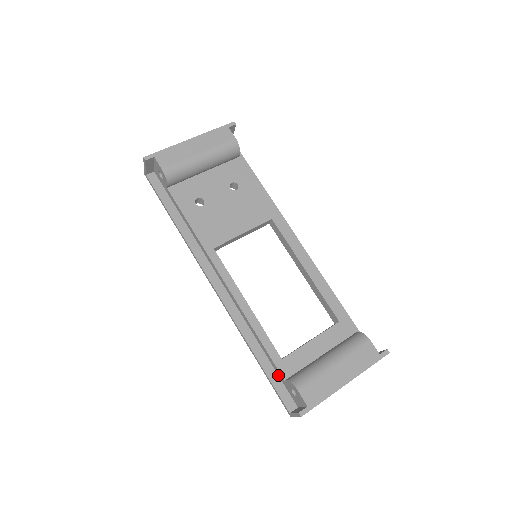
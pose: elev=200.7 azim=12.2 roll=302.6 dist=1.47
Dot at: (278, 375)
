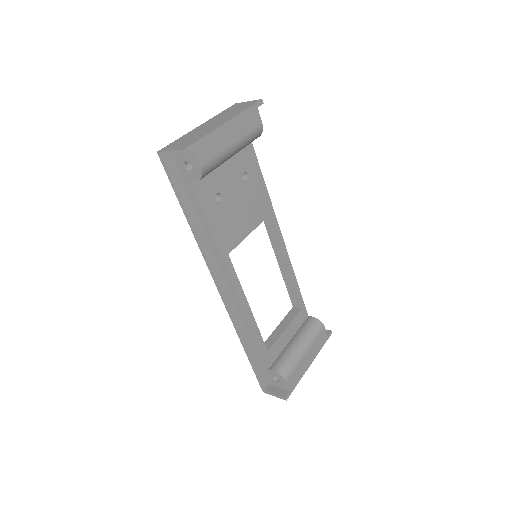
Dot at: (260, 363)
